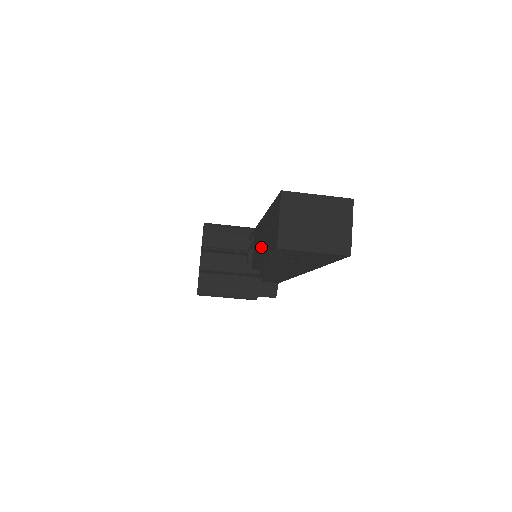
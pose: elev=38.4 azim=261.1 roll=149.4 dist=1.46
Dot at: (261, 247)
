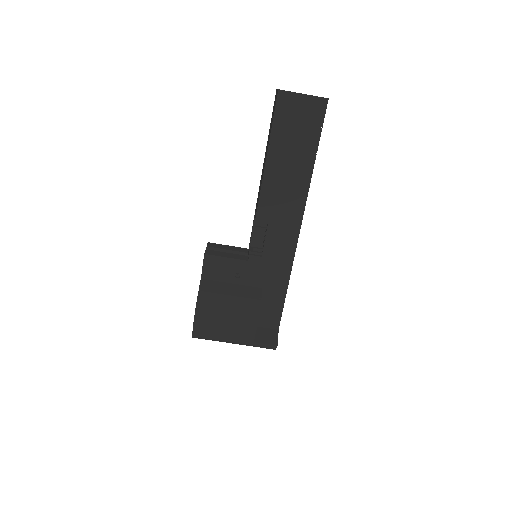
Dot at: (264, 164)
